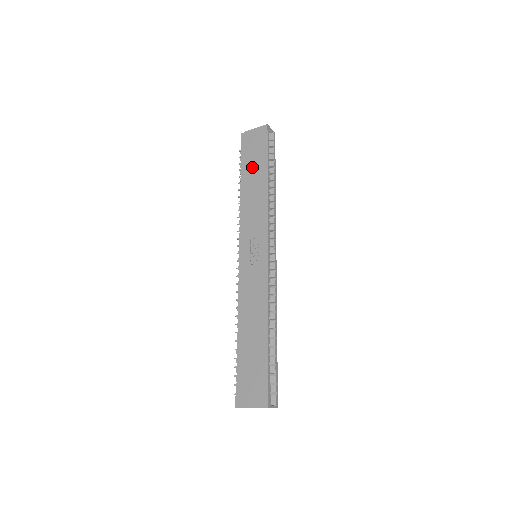
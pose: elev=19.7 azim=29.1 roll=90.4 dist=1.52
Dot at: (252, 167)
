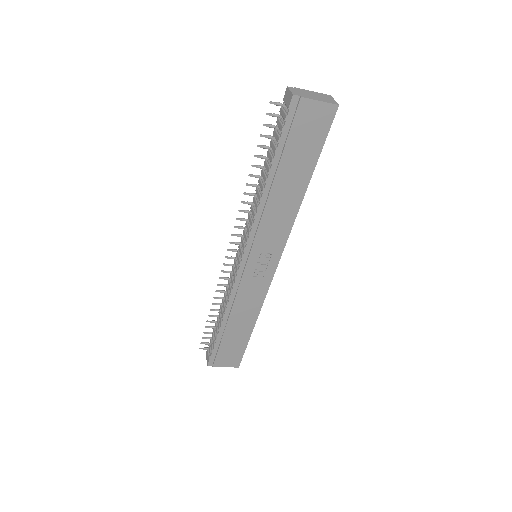
Dot at: (293, 163)
